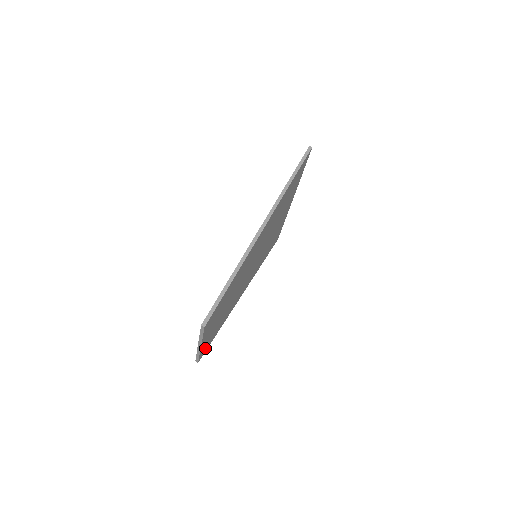
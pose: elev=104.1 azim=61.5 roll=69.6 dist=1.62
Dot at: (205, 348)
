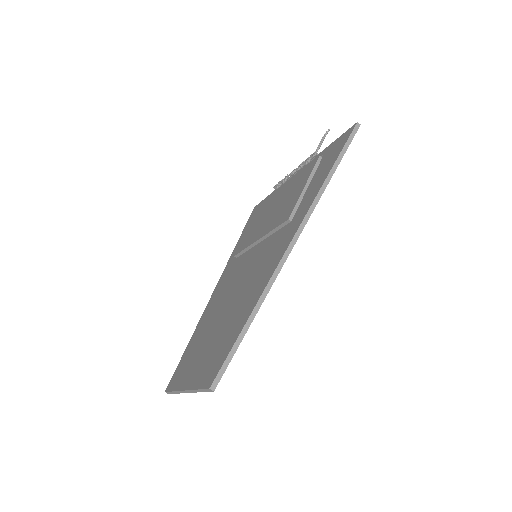
Dot at: occluded
